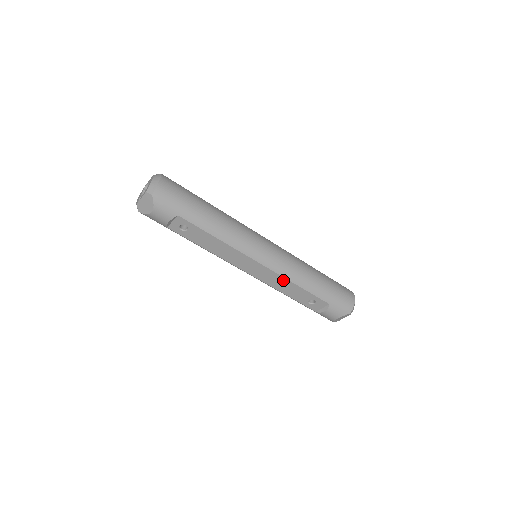
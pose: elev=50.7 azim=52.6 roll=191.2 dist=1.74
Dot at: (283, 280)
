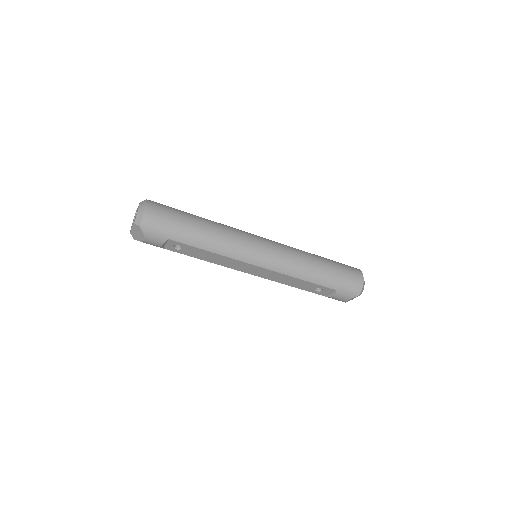
Dot at: (285, 276)
